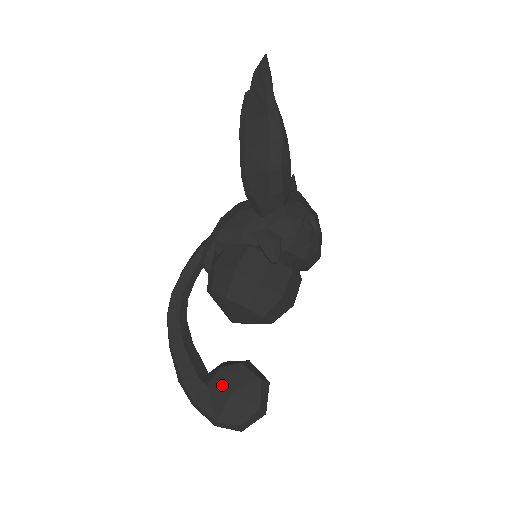
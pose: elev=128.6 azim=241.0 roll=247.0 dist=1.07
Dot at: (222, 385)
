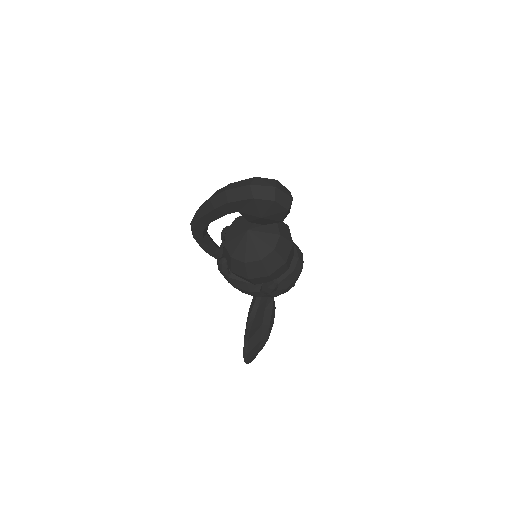
Dot at: occluded
